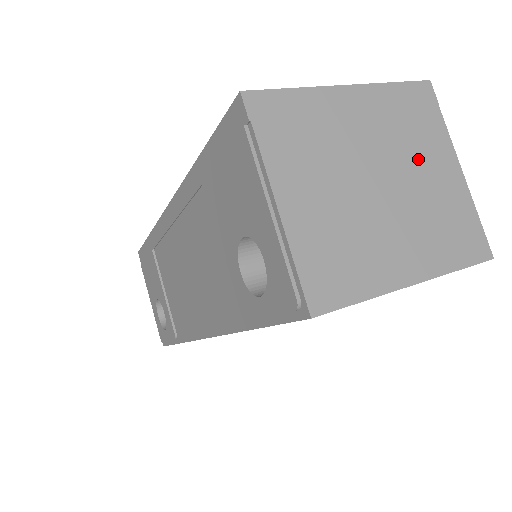
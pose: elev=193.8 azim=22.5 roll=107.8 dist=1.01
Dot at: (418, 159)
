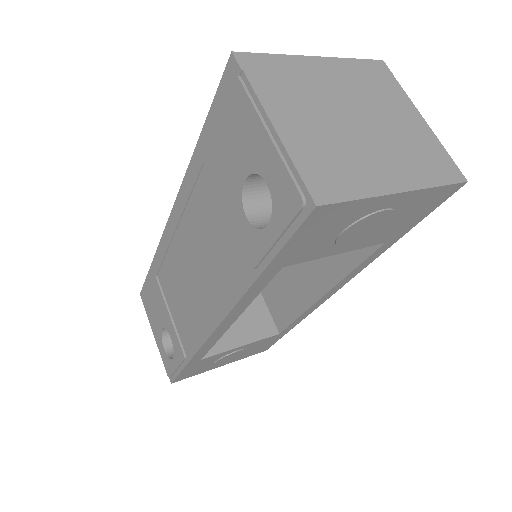
Dot at: (385, 108)
